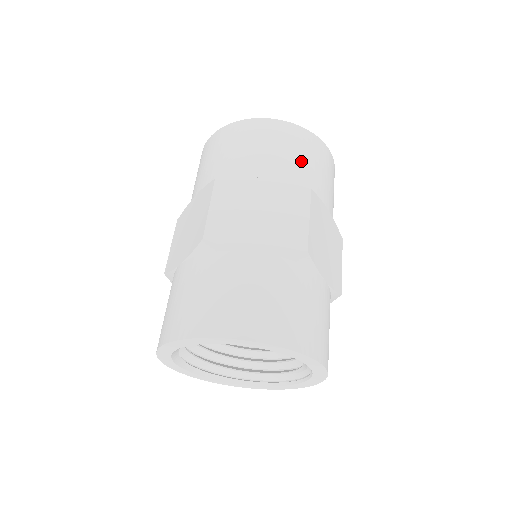
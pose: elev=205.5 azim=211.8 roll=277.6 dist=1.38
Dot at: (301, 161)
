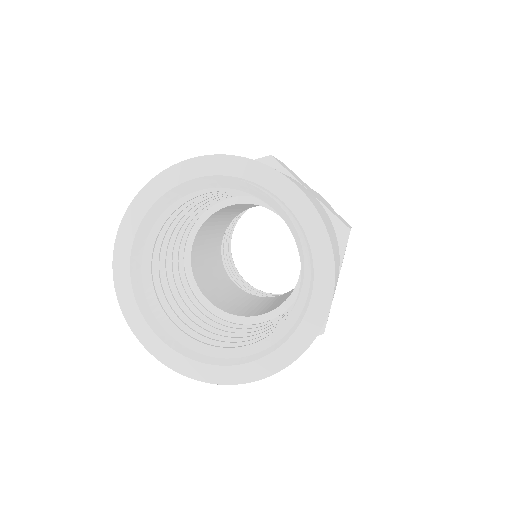
Dot at: occluded
